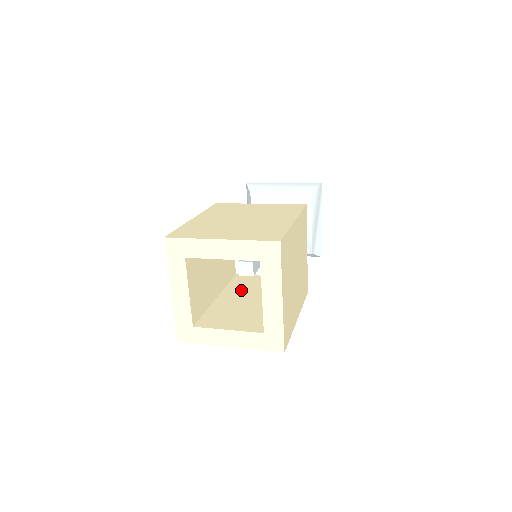
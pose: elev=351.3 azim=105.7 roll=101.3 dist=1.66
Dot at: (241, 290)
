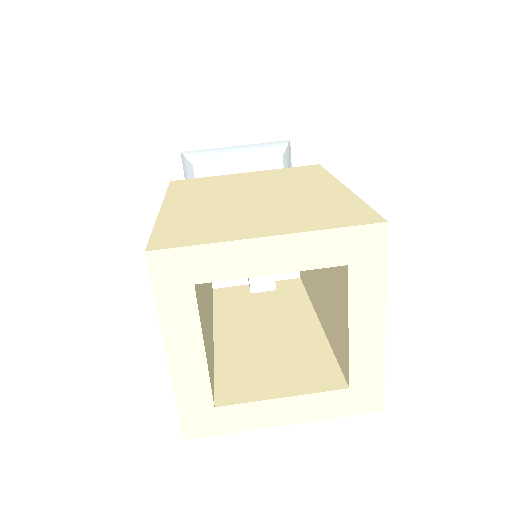
Dot at: (243, 314)
